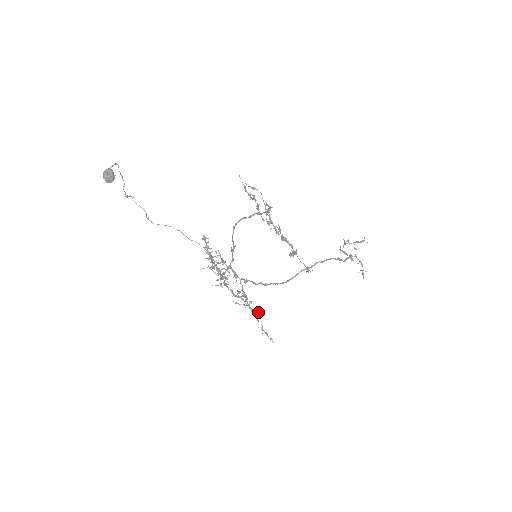
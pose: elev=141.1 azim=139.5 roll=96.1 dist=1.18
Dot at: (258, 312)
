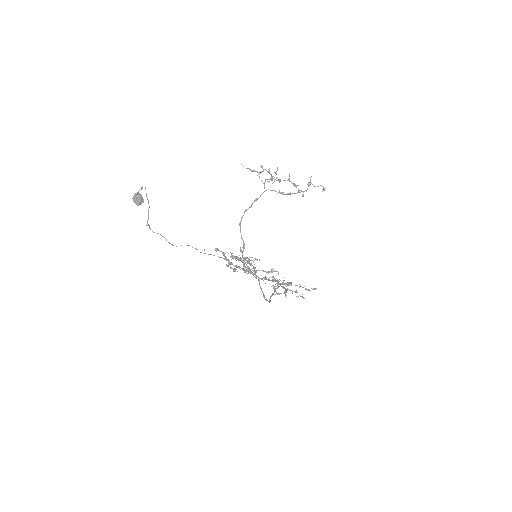
Dot at: (289, 282)
